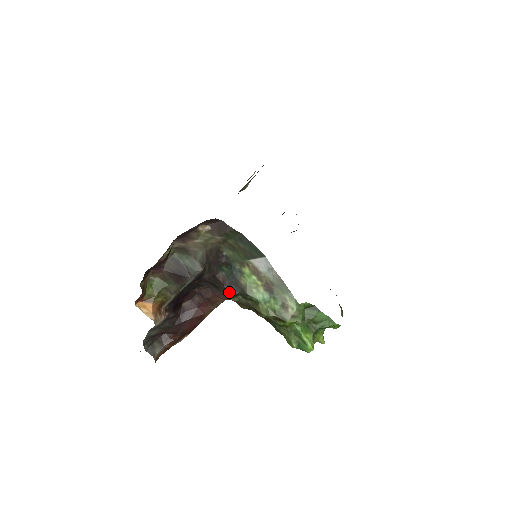
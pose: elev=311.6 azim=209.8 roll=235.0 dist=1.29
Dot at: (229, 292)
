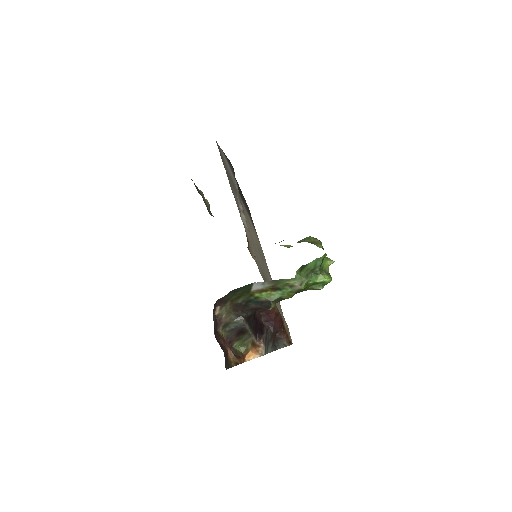
Dot at: (266, 308)
